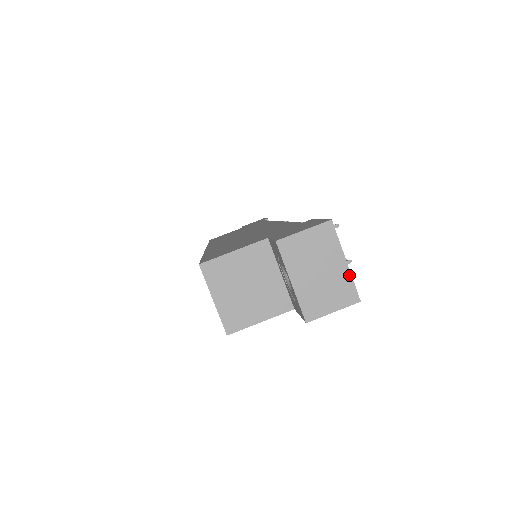
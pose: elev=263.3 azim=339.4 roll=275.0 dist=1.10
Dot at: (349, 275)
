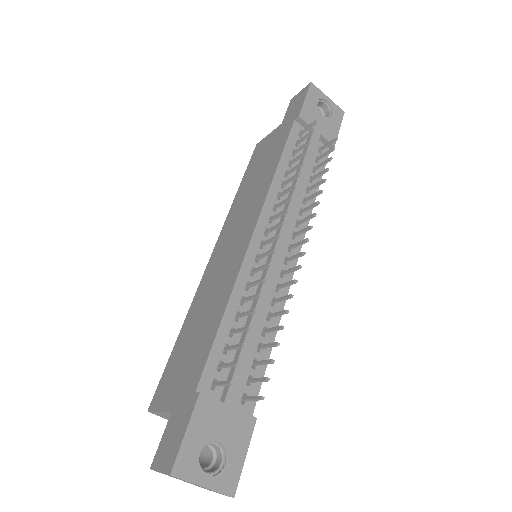
Dot at: (212, 490)
